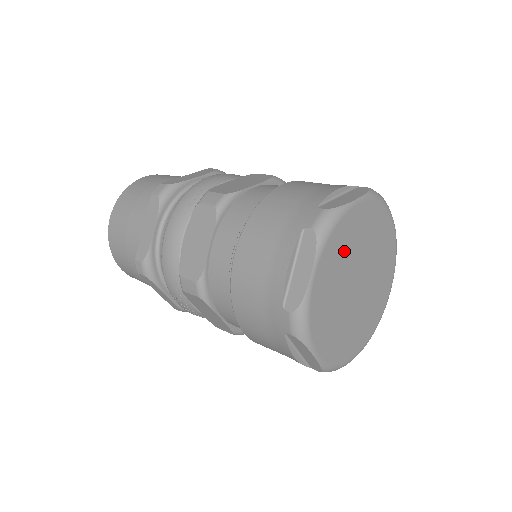
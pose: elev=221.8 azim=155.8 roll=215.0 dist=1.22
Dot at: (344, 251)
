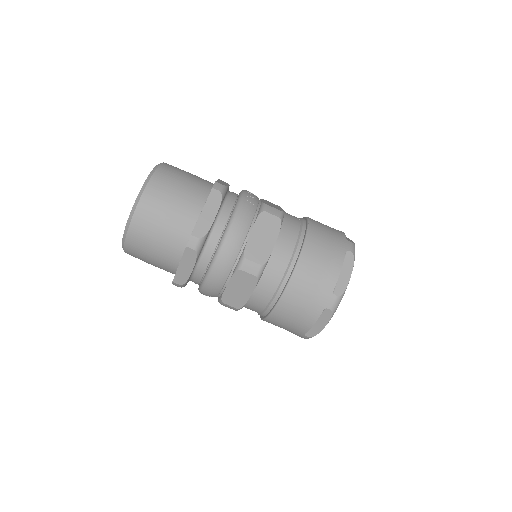
Dot at: occluded
